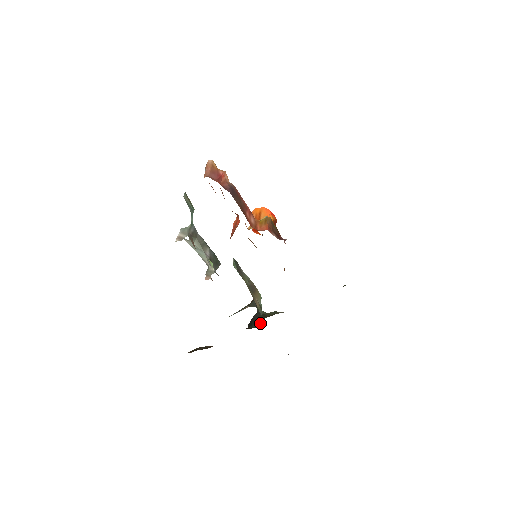
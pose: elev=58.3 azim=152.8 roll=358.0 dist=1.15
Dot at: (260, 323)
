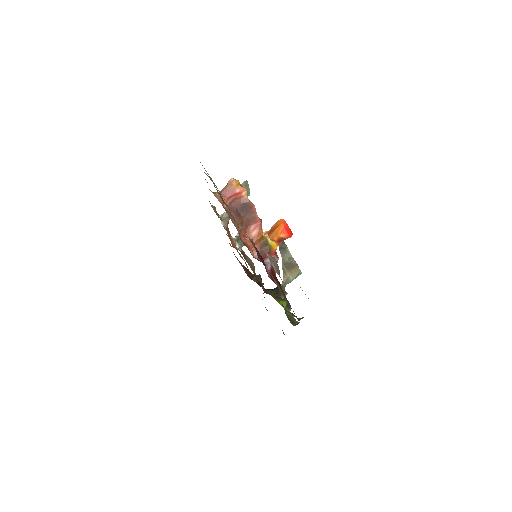
Dot at: occluded
